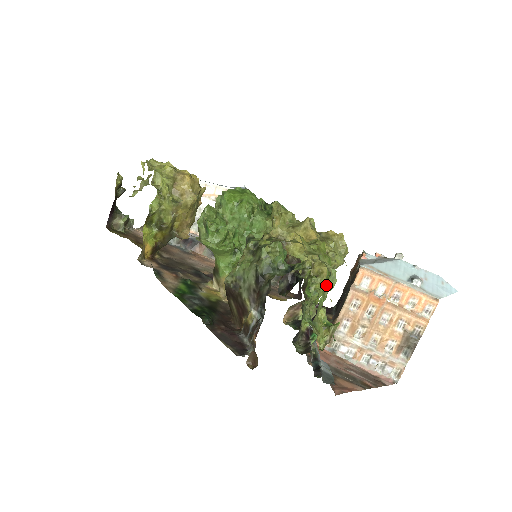
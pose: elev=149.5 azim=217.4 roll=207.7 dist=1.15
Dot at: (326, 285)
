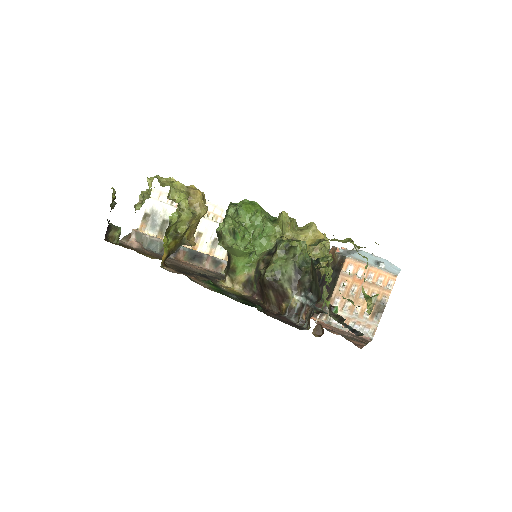
Dot at: occluded
